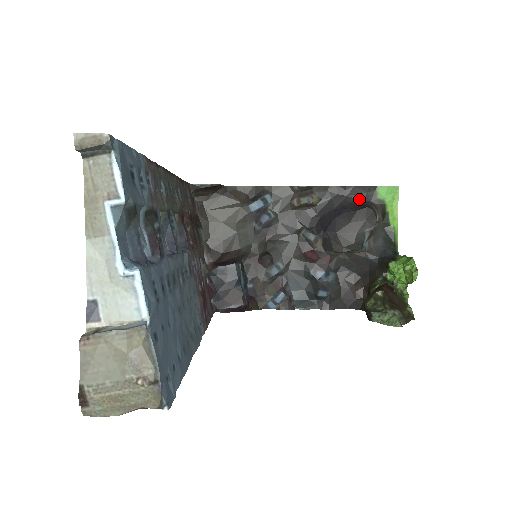
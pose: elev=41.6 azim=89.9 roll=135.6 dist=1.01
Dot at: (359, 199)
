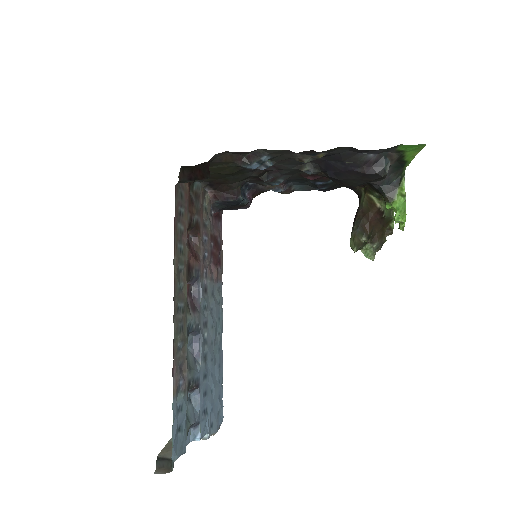
Dot at: (373, 154)
